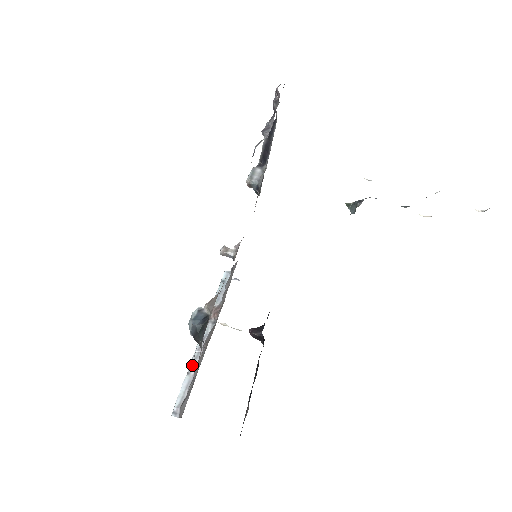
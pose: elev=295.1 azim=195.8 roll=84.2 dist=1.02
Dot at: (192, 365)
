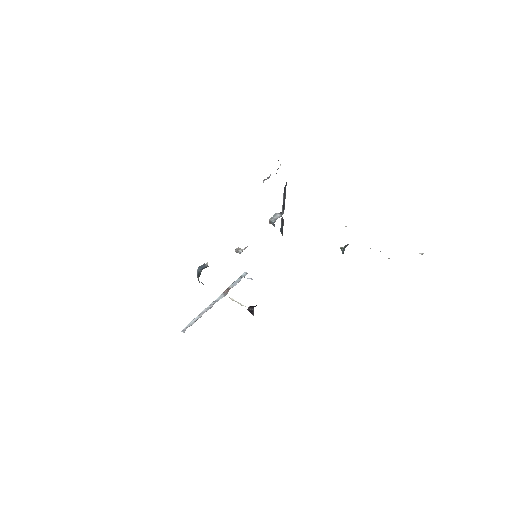
Dot at: (203, 312)
